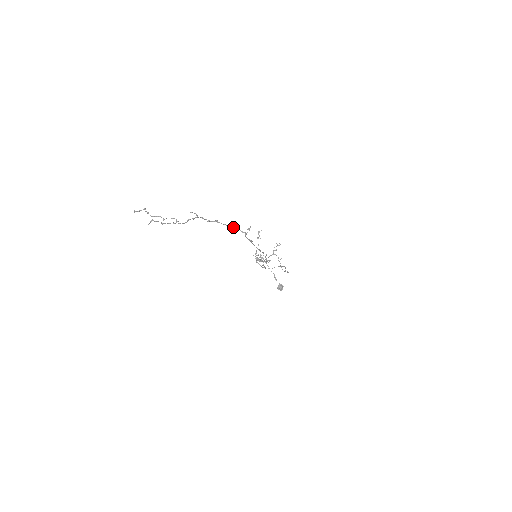
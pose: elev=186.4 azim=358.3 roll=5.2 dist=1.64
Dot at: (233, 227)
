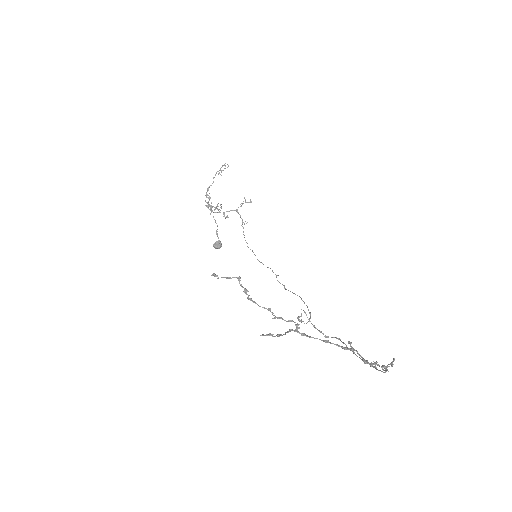
Dot at: (384, 367)
